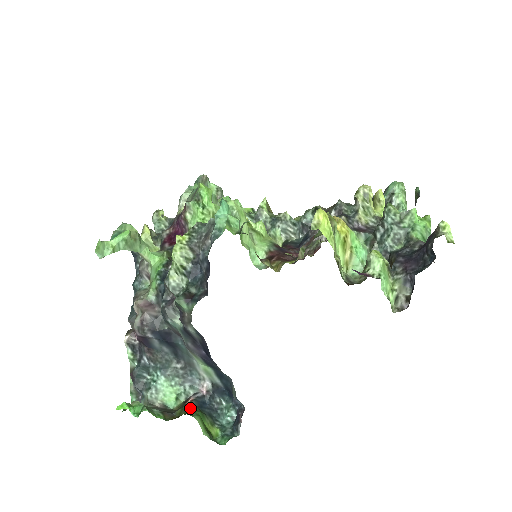
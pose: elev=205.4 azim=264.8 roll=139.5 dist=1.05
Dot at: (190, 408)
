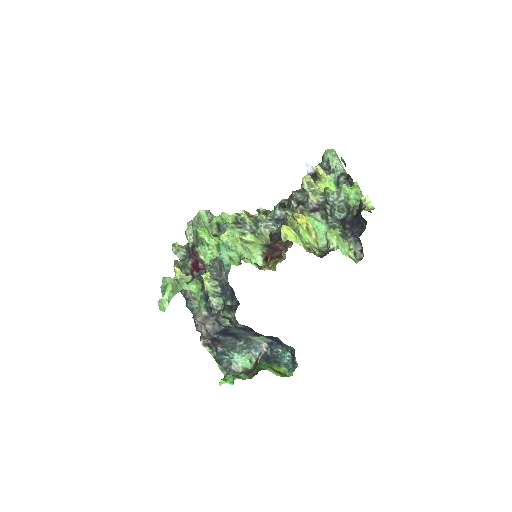
Dot at: (261, 365)
